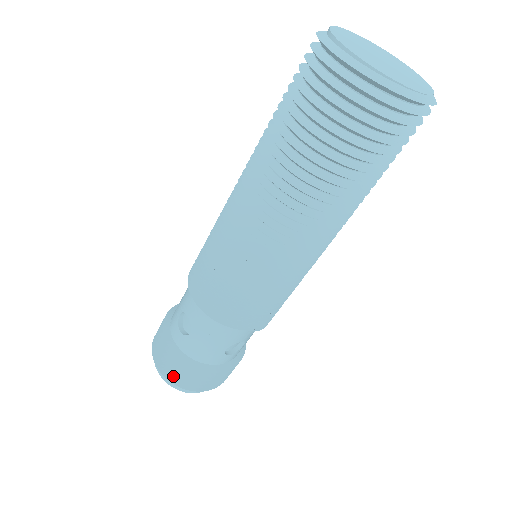
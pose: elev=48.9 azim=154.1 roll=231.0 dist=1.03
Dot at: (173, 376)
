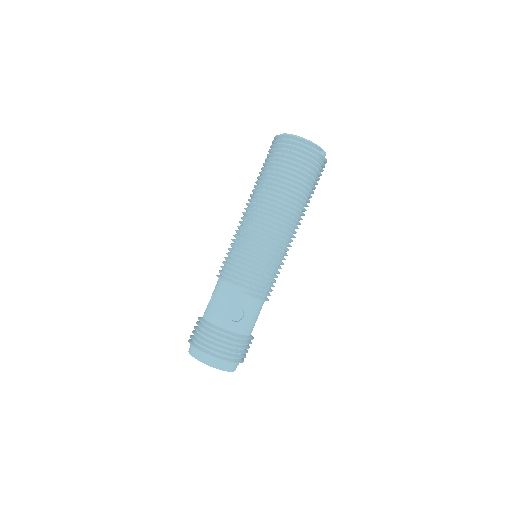
Dot at: (195, 340)
